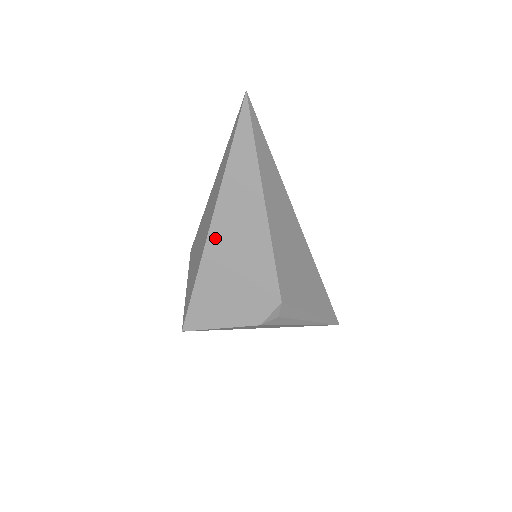
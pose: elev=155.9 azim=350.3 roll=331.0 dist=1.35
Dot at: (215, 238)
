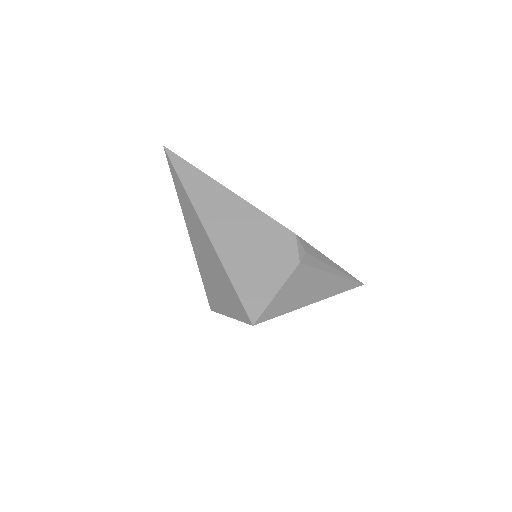
Dot at: (214, 233)
